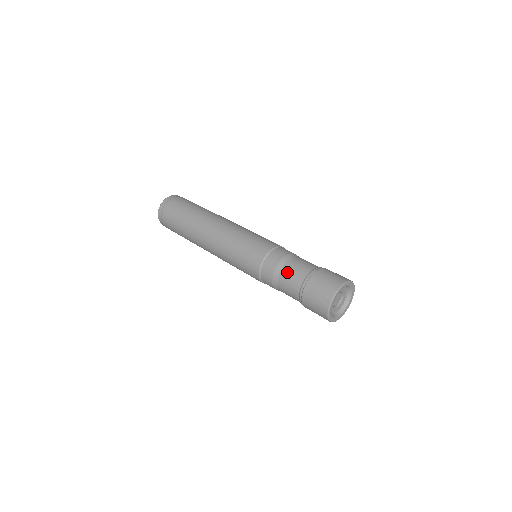
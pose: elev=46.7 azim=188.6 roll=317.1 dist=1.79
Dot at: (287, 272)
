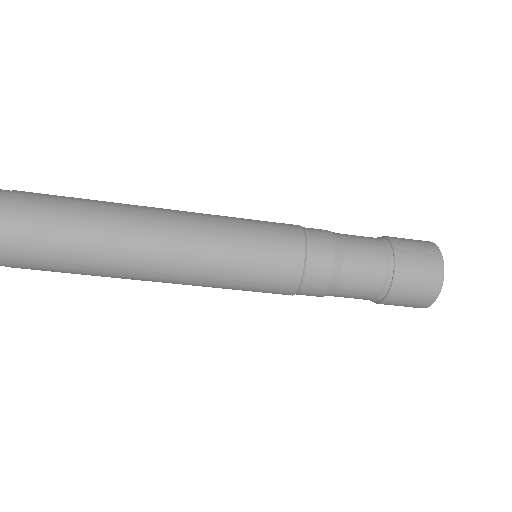
Dot at: (352, 239)
